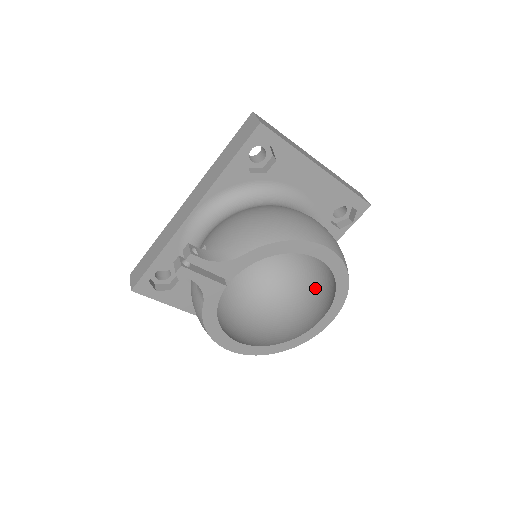
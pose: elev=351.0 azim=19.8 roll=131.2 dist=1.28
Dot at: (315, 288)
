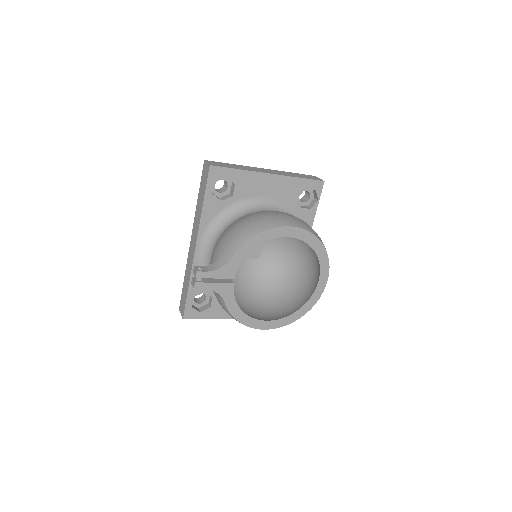
Dot at: (309, 260)
